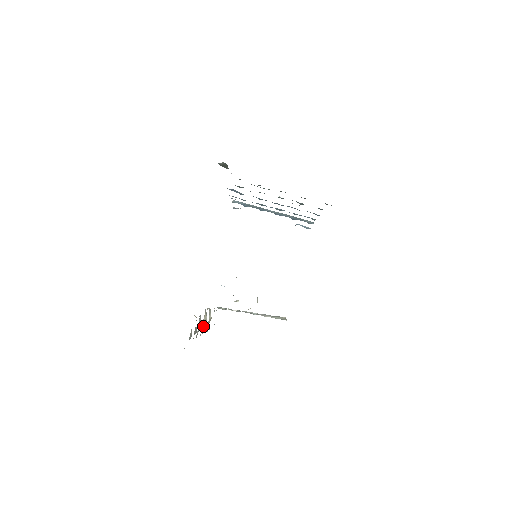
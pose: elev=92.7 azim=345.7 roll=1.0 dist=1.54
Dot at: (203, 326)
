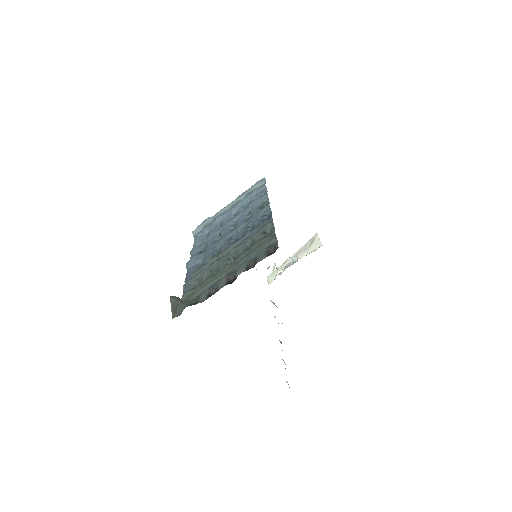
Dot at: occluded
